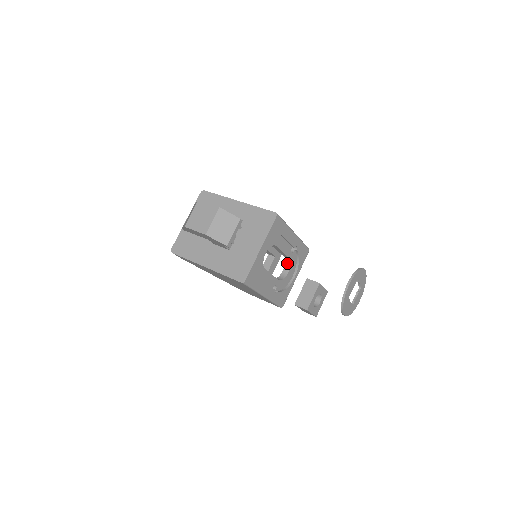
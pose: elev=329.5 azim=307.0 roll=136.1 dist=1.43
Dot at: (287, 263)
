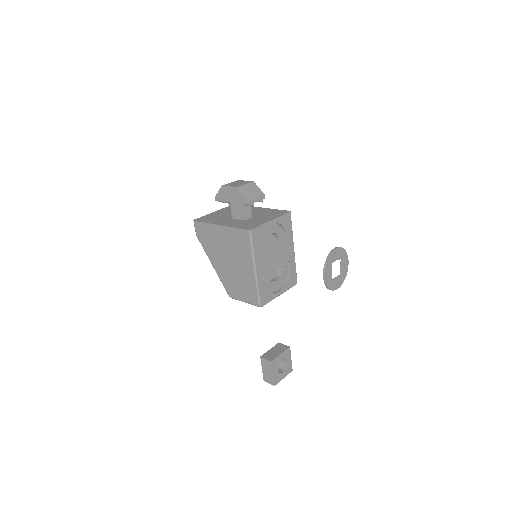
Dot at: (278, 274)
